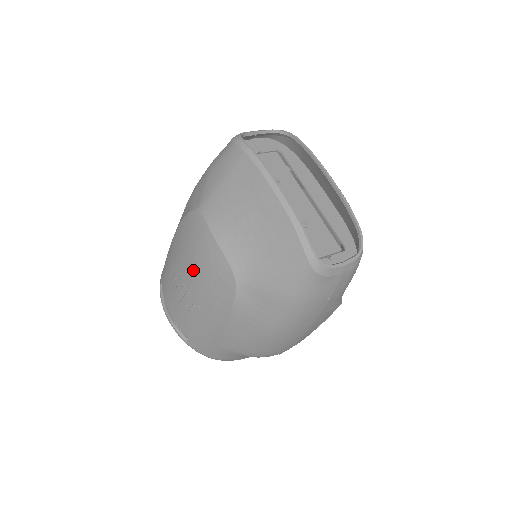
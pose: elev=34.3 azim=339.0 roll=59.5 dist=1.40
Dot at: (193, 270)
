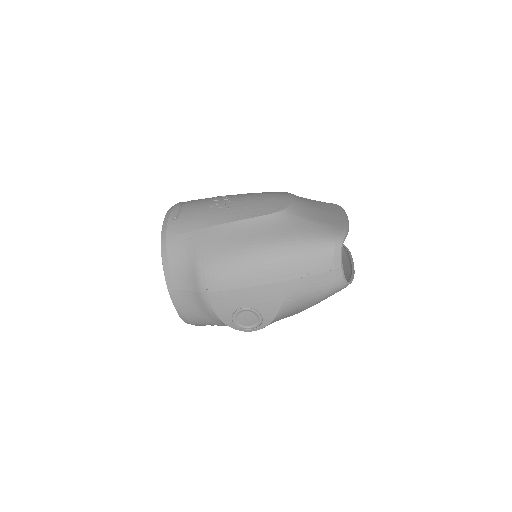
Dot at: (254, 196)
